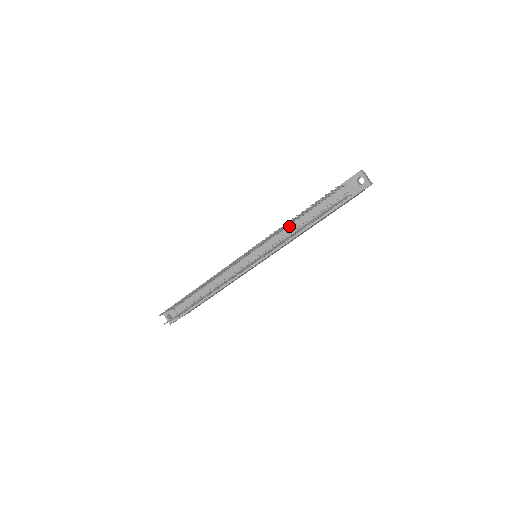
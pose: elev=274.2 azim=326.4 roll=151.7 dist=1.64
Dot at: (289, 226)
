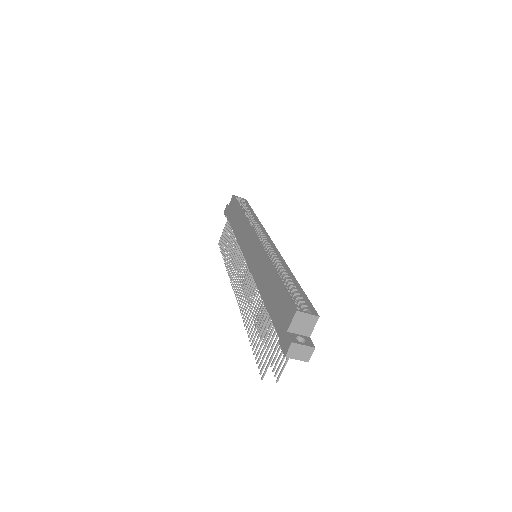
Dot at: occluded
